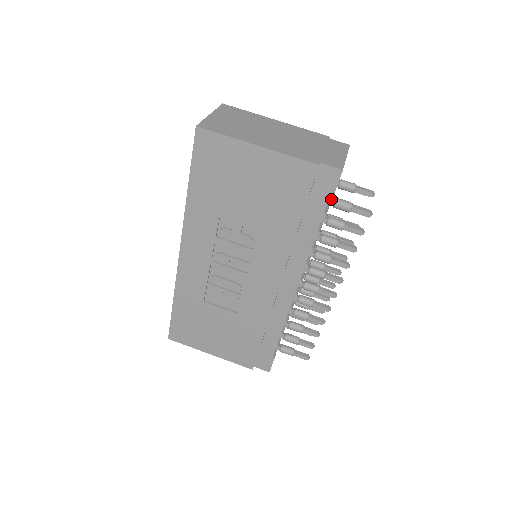
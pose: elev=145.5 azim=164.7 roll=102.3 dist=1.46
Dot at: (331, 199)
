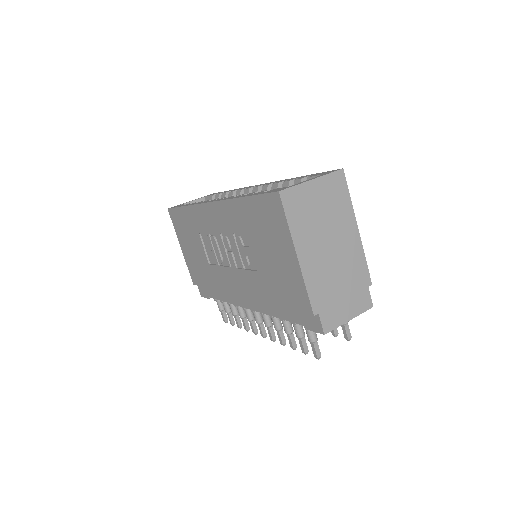
Dot at: occluded
